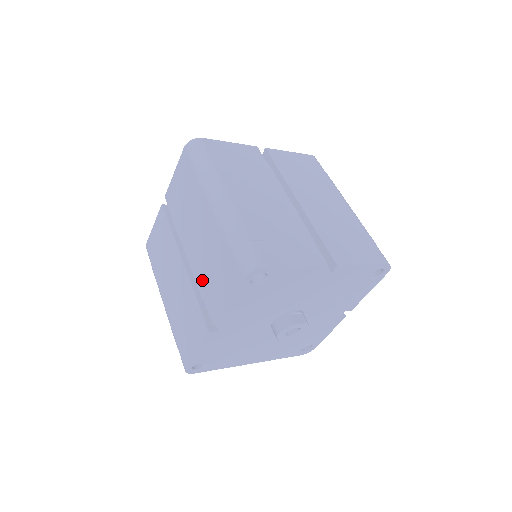
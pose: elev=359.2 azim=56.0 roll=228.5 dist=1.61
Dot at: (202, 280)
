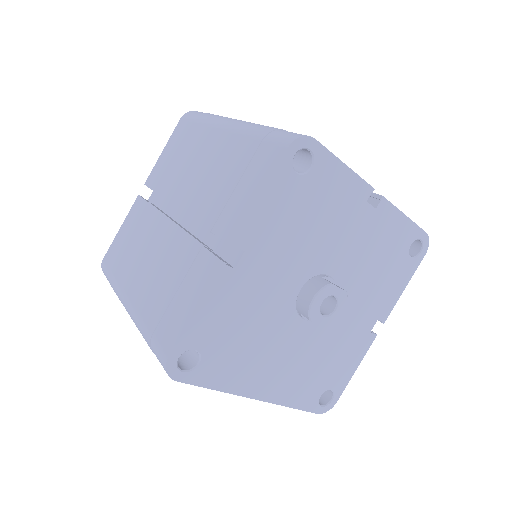
Dot at: (209, 210)
